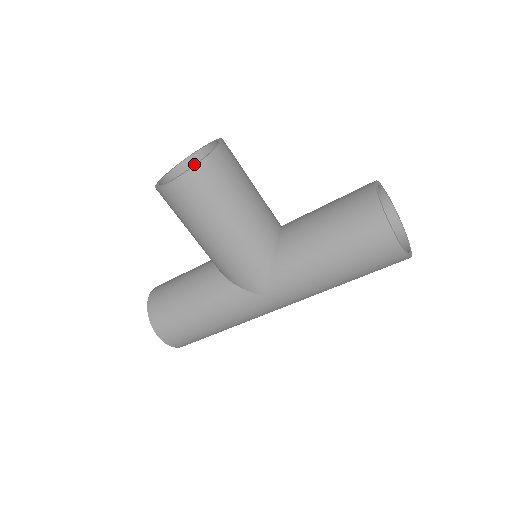
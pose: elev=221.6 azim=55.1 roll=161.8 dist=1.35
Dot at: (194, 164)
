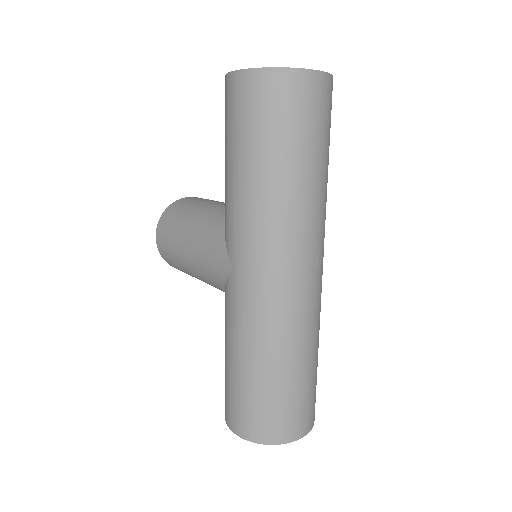
Dot at: occluded
